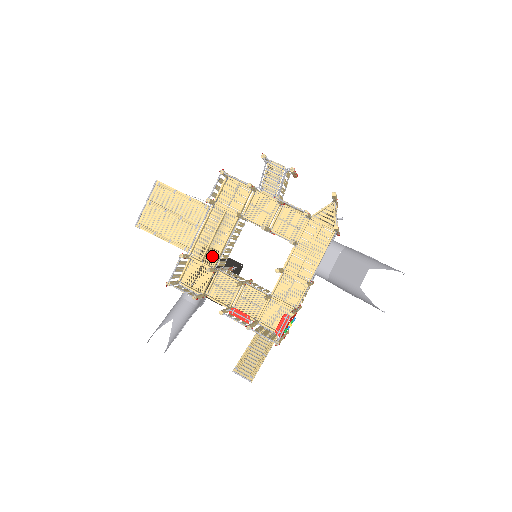
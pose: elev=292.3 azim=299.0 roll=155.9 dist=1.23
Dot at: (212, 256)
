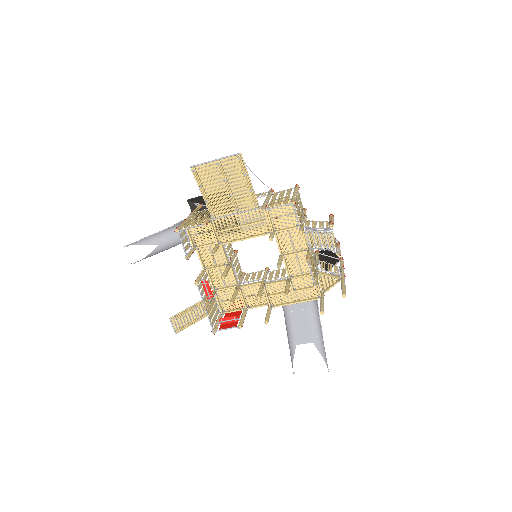
Dot at: (226, 236)
